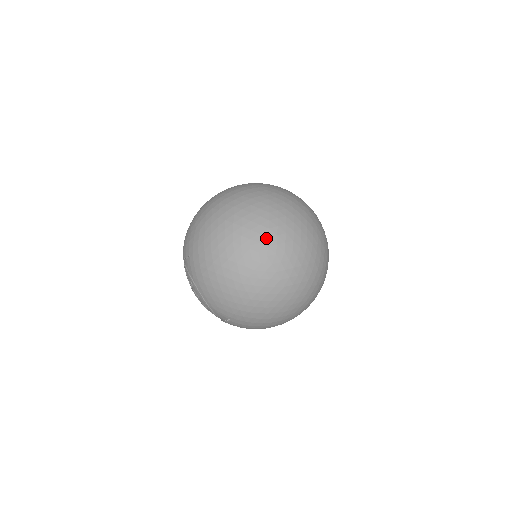
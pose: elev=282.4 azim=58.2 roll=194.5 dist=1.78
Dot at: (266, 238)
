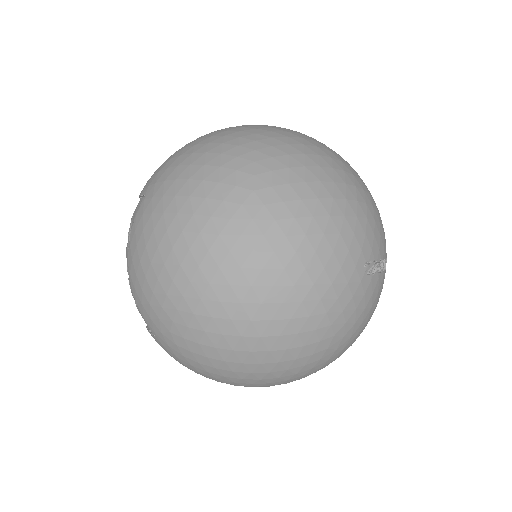
Dot at: occluded
